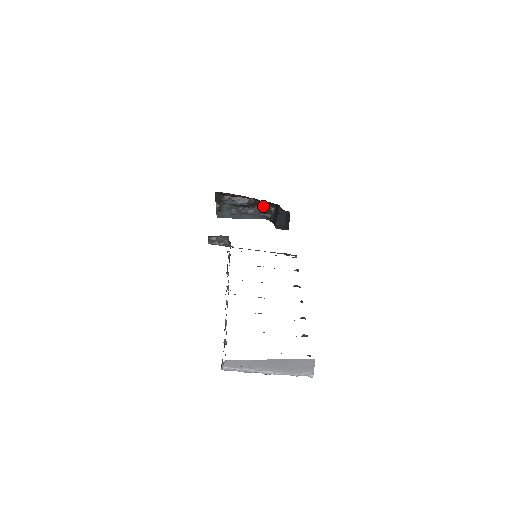
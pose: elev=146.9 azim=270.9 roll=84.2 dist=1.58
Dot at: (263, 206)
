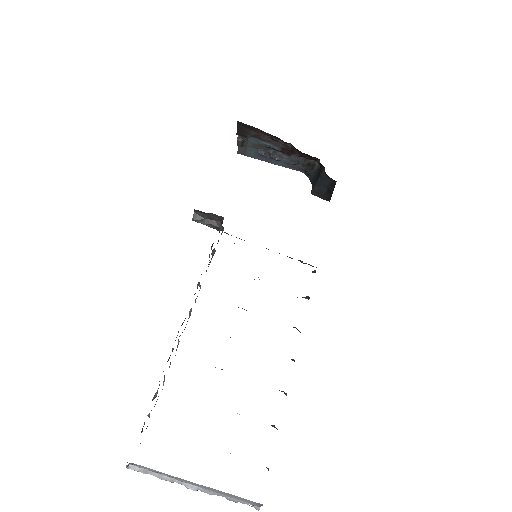
Dot at: occluded
